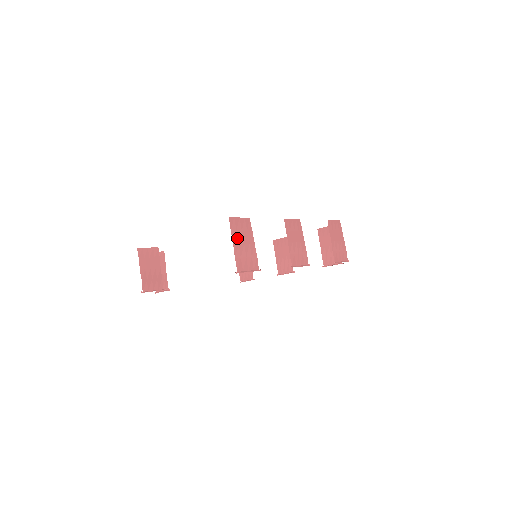
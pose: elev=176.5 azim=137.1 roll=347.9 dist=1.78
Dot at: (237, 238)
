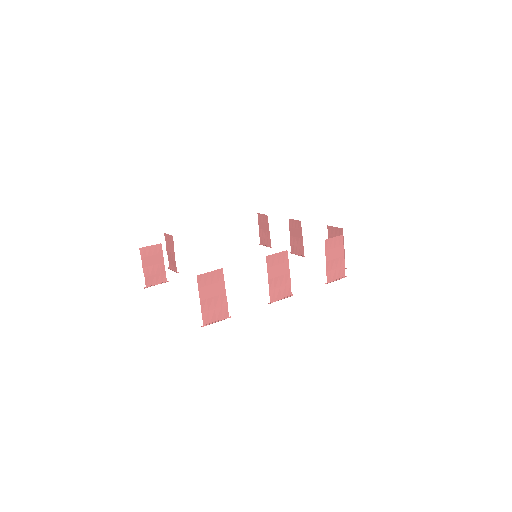
Dot at: (205, 293)
